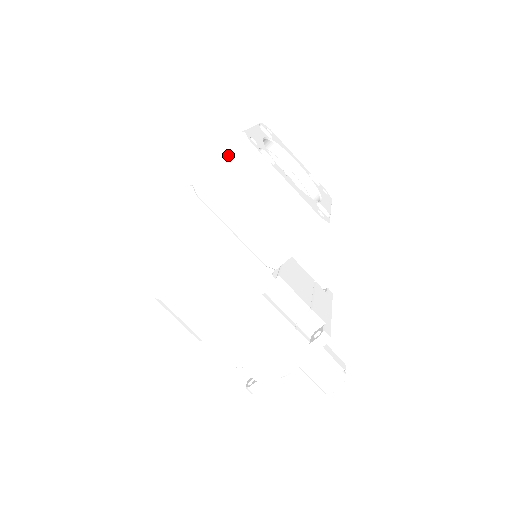
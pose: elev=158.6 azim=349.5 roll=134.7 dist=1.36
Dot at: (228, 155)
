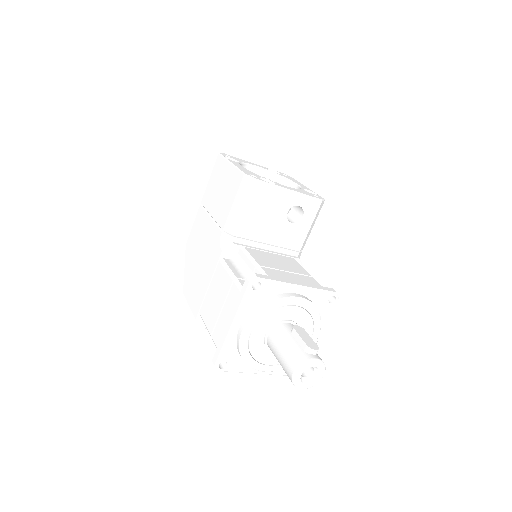
Dot at: occluded
